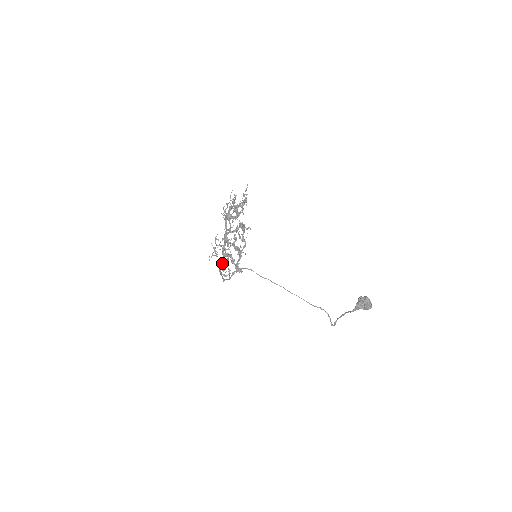
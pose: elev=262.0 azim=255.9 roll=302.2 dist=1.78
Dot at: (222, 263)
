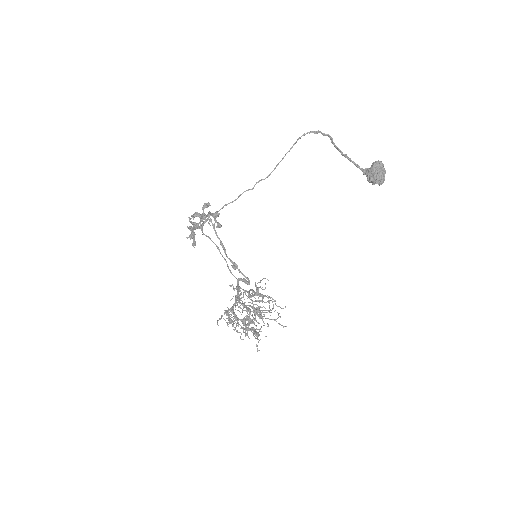
Dot at: occluded
